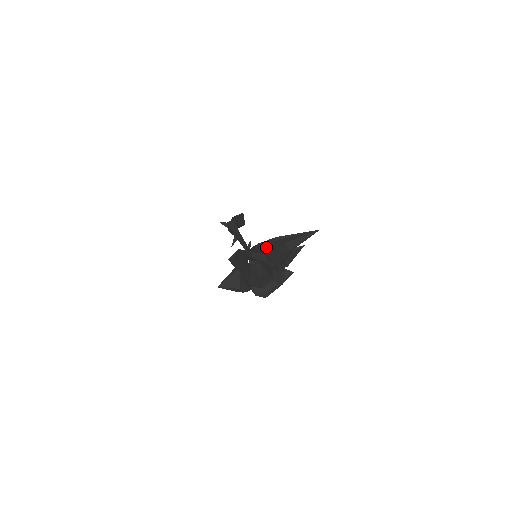
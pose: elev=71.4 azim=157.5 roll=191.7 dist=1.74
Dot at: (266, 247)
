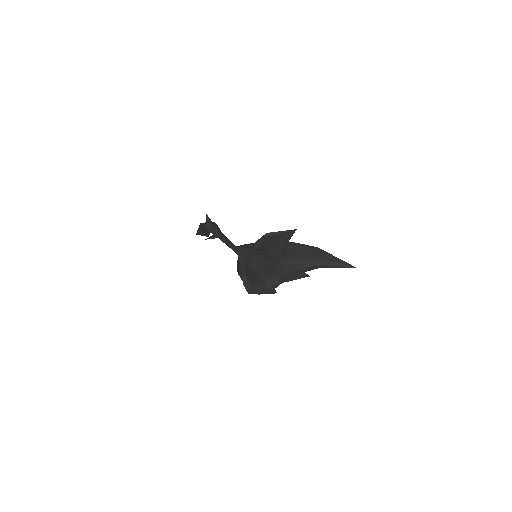
Dot at: (299, 249)
